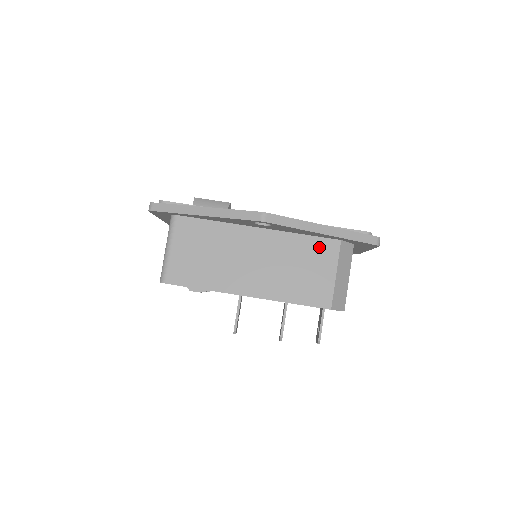
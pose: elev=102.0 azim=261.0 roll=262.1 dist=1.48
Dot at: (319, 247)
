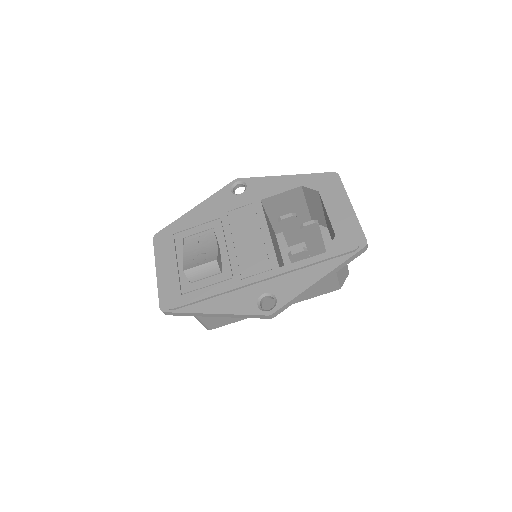
Dot at: occluded
